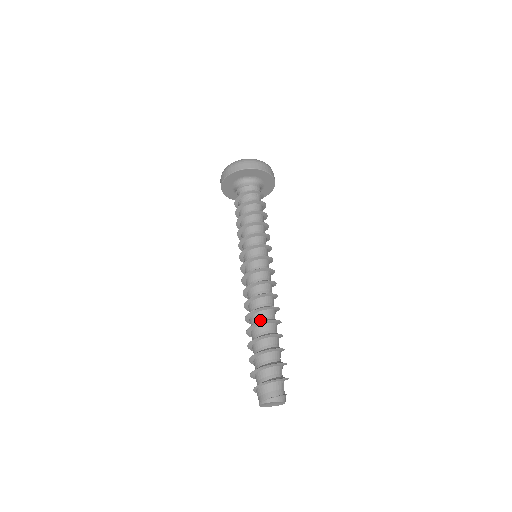
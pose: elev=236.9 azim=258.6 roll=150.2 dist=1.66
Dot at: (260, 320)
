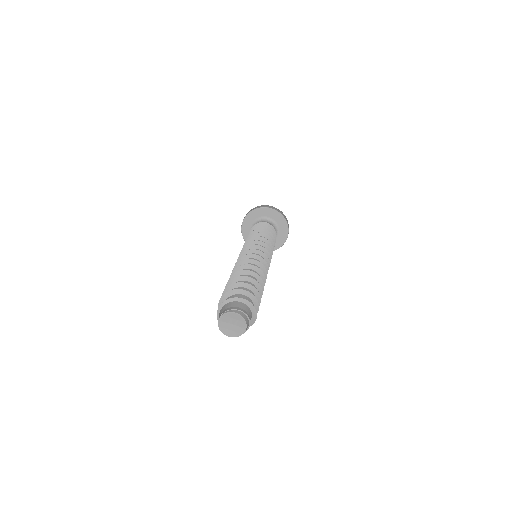
Dot at: (248, 273)
